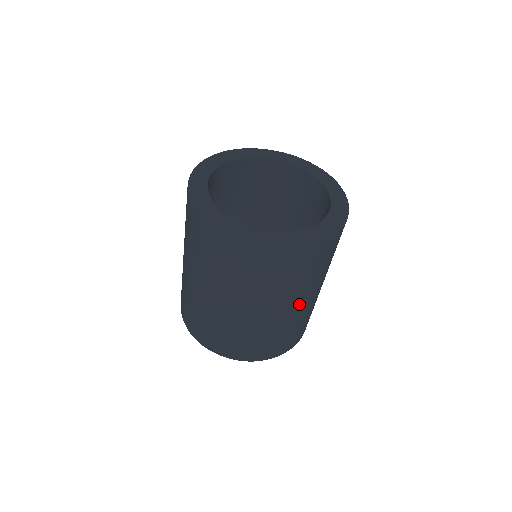
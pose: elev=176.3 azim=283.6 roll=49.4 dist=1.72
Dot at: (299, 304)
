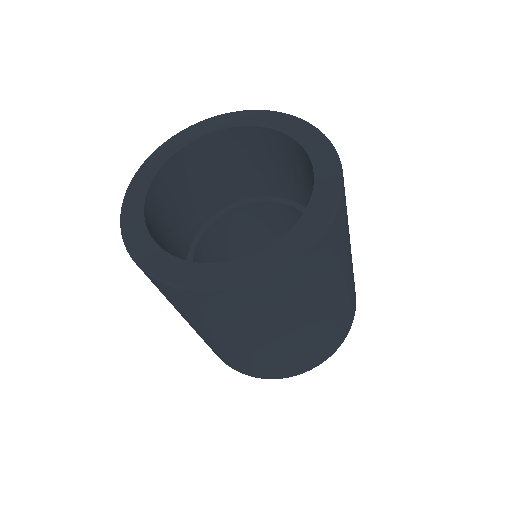
Dot at: (295, 331)
